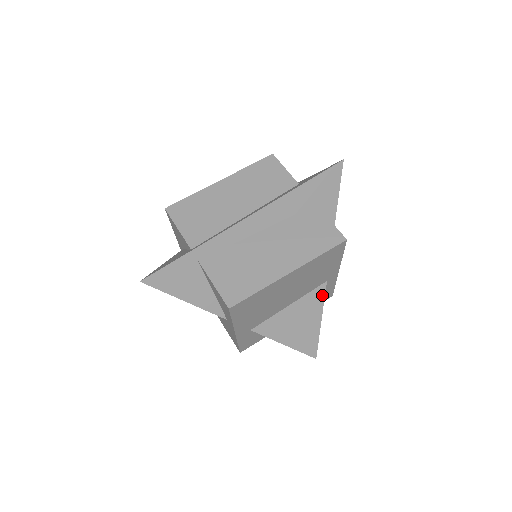
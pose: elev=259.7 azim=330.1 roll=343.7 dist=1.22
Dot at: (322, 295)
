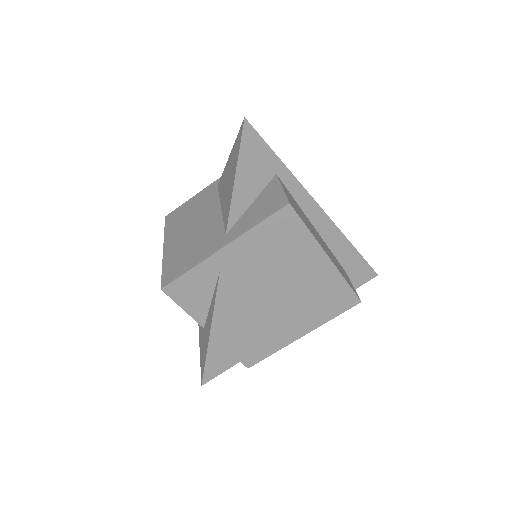
Dot at: (274, 336)
